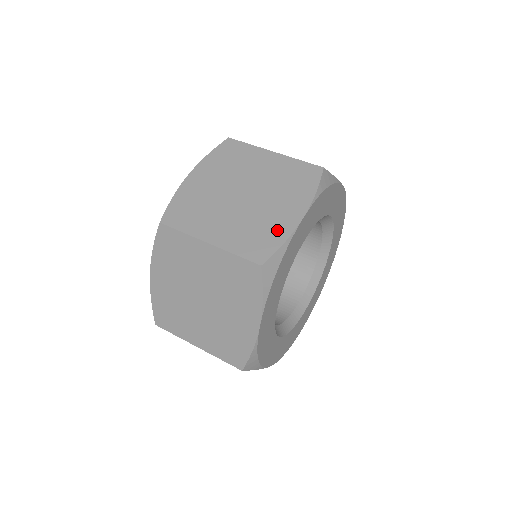
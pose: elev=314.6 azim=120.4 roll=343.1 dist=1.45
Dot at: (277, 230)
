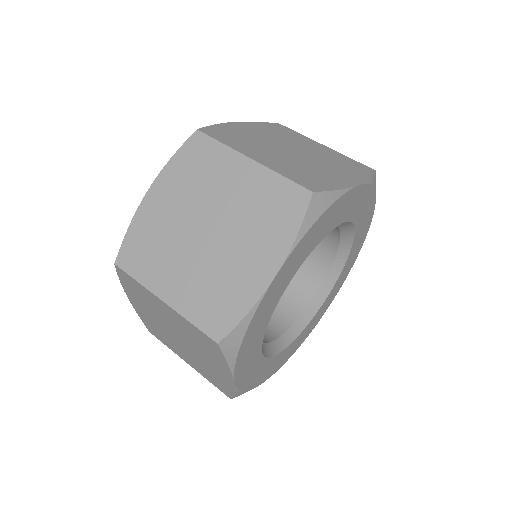
Dot at: (241, 293)
